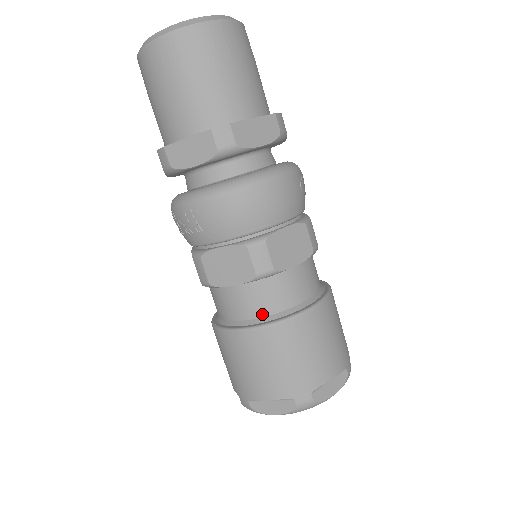
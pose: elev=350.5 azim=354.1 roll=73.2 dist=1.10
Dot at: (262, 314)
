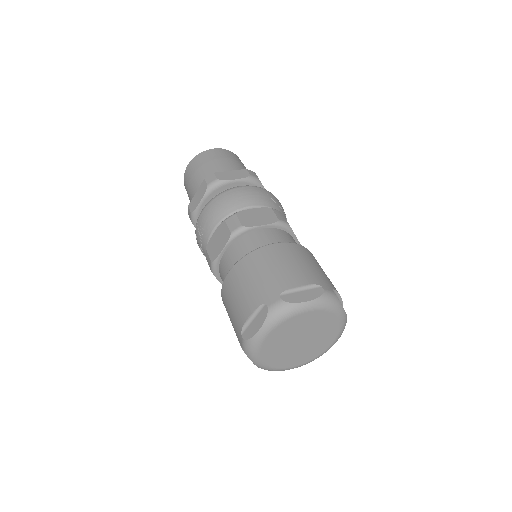
Dot at: occluded
